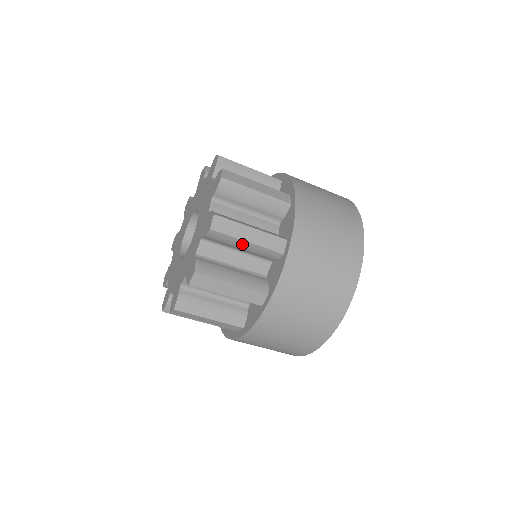
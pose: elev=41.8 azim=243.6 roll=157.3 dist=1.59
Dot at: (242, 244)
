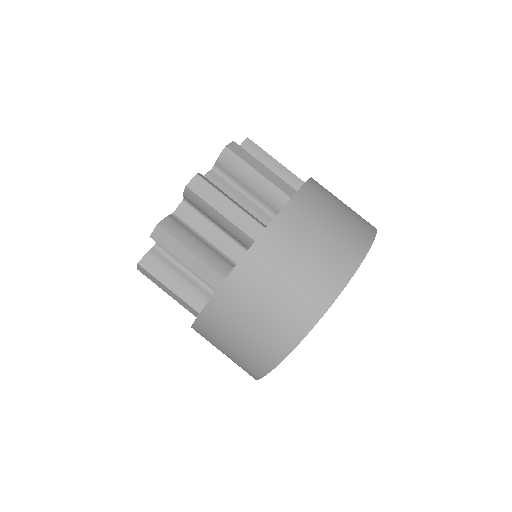
Dot at: (271, 162)
